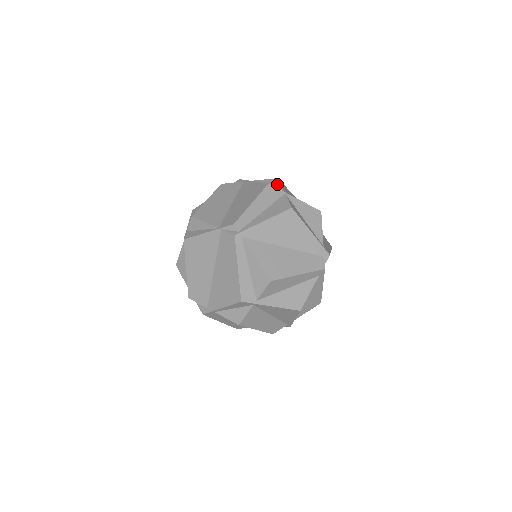
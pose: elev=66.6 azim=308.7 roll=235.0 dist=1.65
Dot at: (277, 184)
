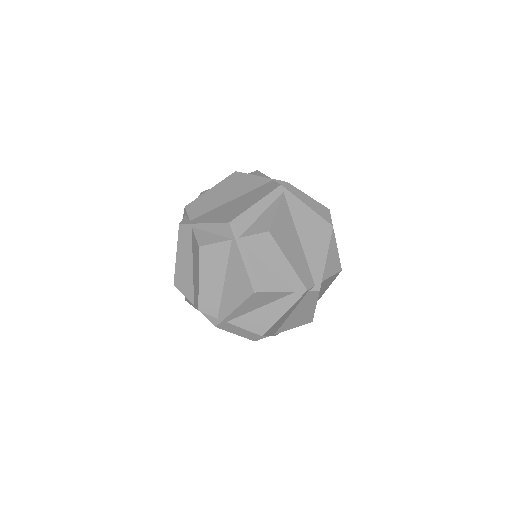
Dot at: occluded
